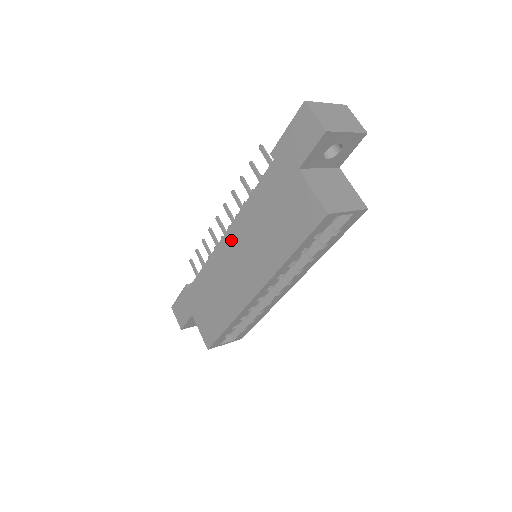
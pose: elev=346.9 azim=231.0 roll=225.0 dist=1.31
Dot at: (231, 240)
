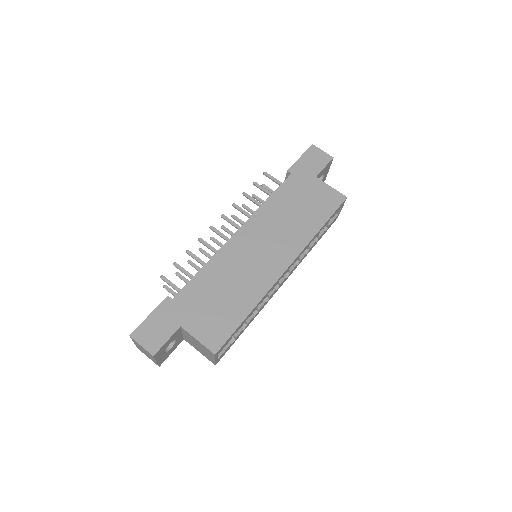
Dot at: (248, 233)
